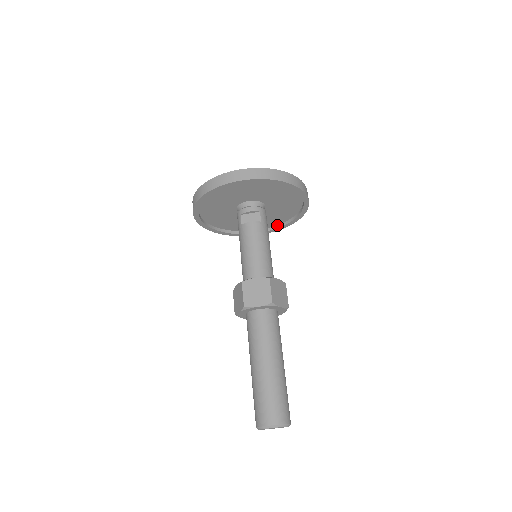
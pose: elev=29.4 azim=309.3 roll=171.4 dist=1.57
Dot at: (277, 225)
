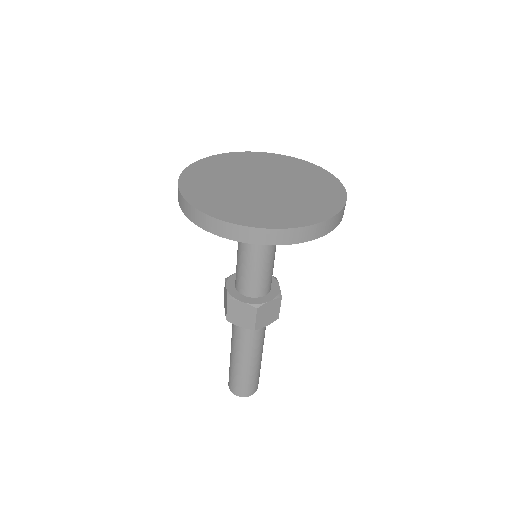
Dot at: occluded
